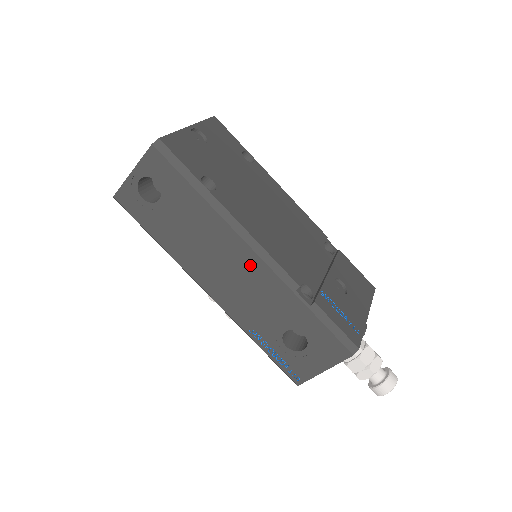
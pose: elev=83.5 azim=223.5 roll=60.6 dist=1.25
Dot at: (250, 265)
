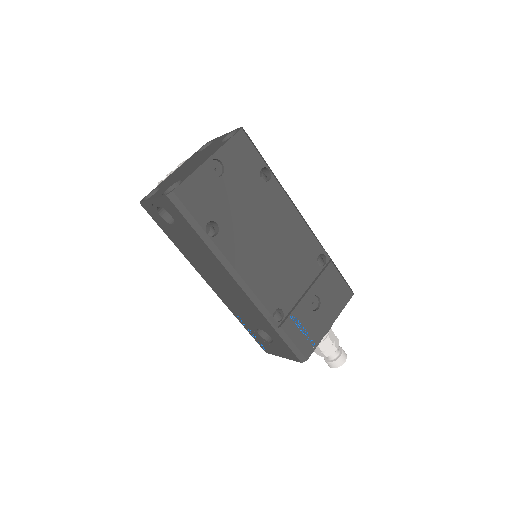
Dot at: (237, 290)
